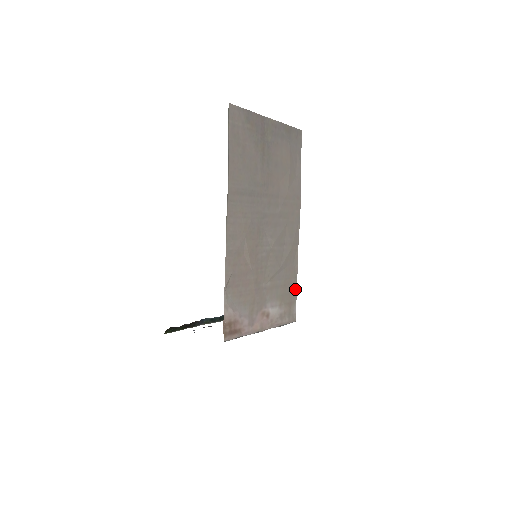
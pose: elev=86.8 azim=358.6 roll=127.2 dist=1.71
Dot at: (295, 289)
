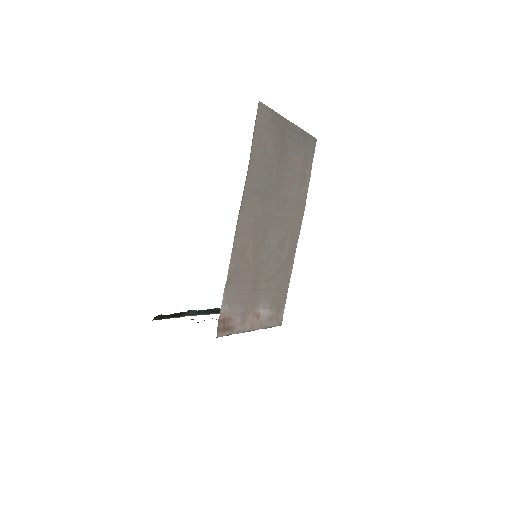
Dot at: (286, 293)
